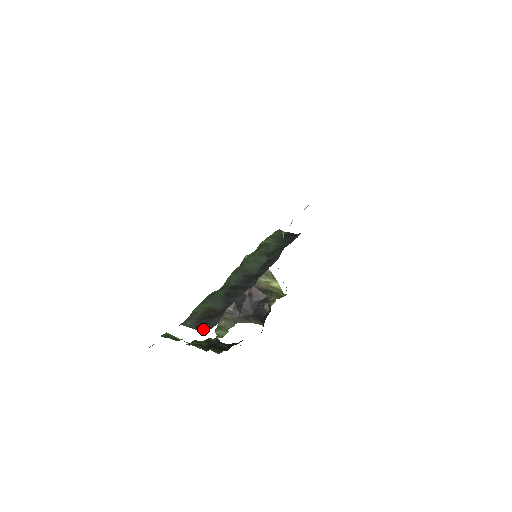
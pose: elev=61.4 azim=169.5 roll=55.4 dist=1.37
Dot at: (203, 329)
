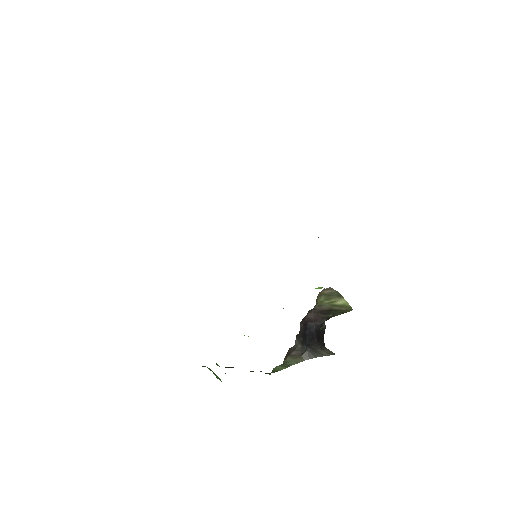
Dot at: occluded
